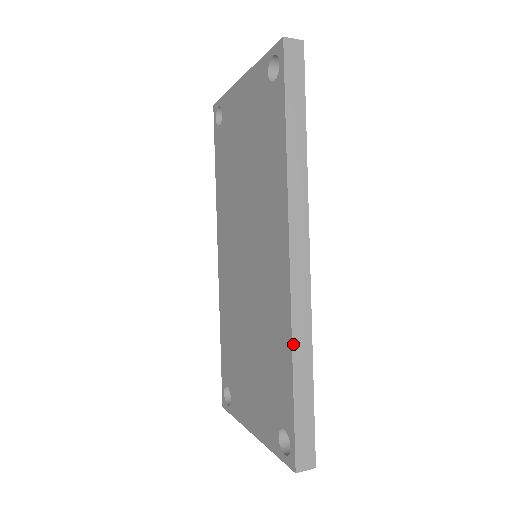
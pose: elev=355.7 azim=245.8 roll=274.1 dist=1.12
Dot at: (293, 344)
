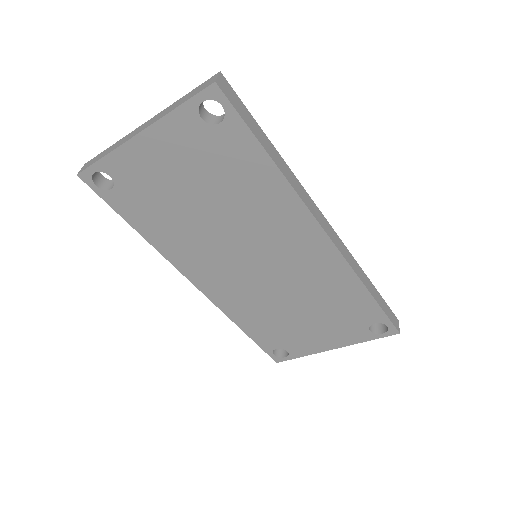
Dot at: (360, 278)
